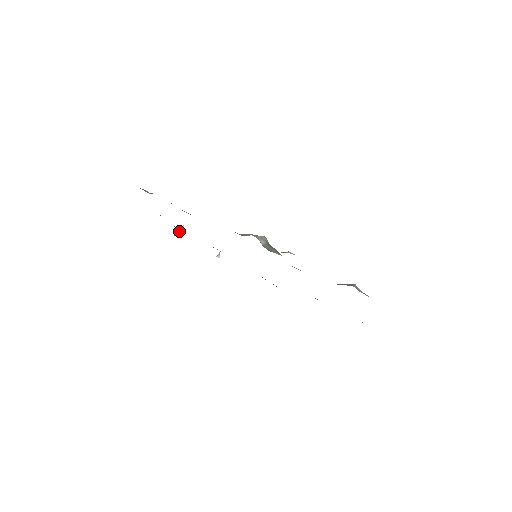
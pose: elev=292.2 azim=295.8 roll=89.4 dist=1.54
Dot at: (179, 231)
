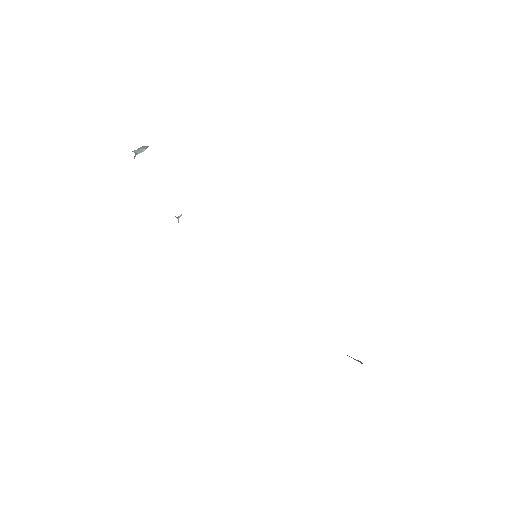
Dot at: (139, 149)
